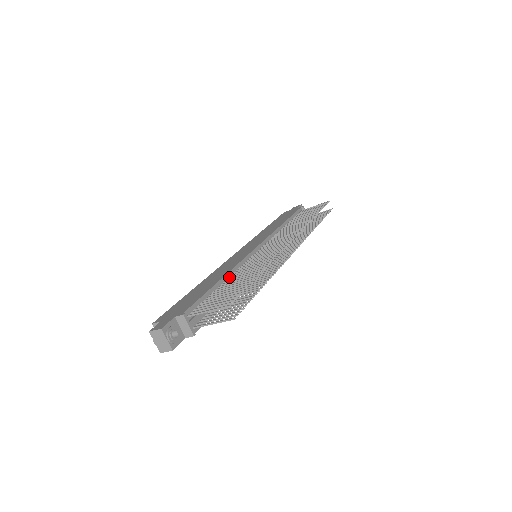
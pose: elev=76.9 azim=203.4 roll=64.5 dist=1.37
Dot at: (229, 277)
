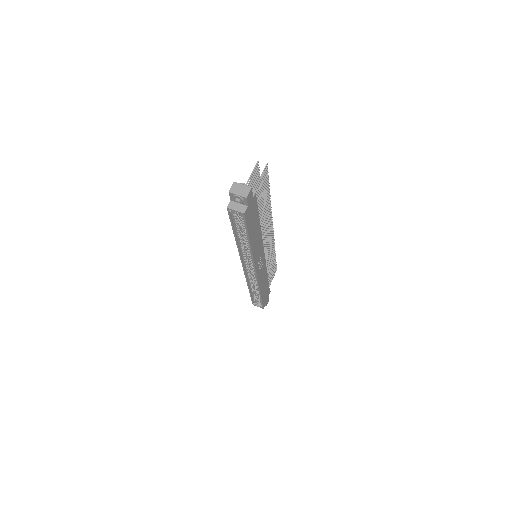
Dot at: occluded
